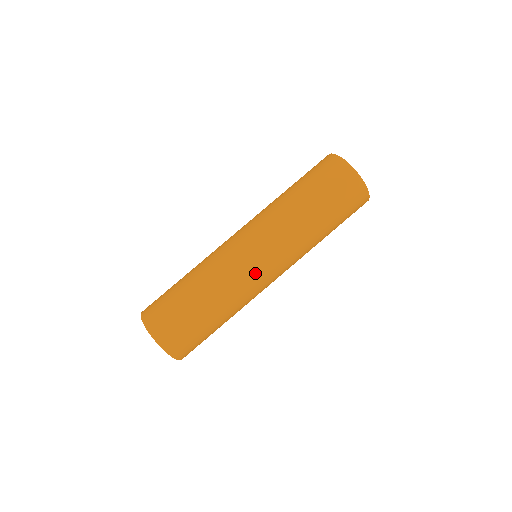
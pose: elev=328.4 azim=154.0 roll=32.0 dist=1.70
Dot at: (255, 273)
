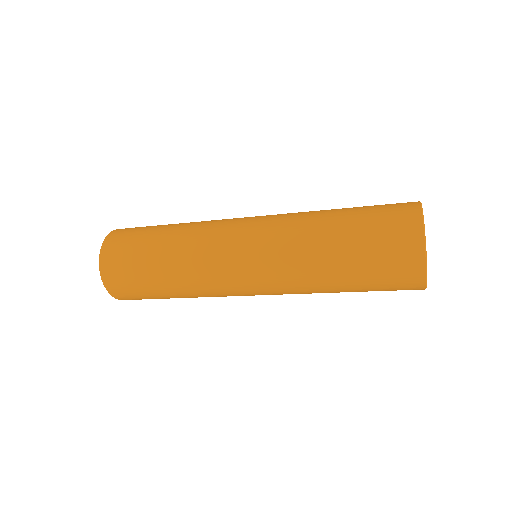
Dot at: (240, 295)
